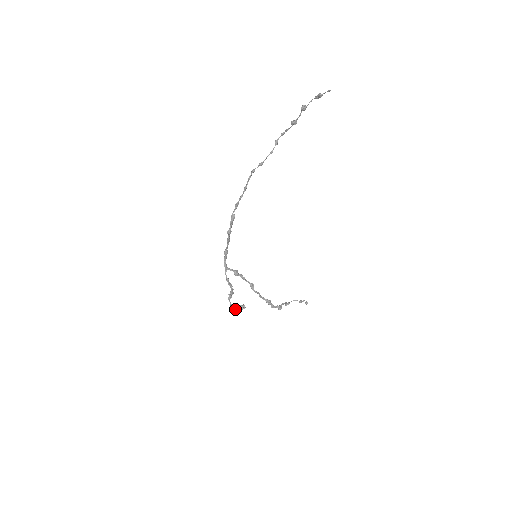
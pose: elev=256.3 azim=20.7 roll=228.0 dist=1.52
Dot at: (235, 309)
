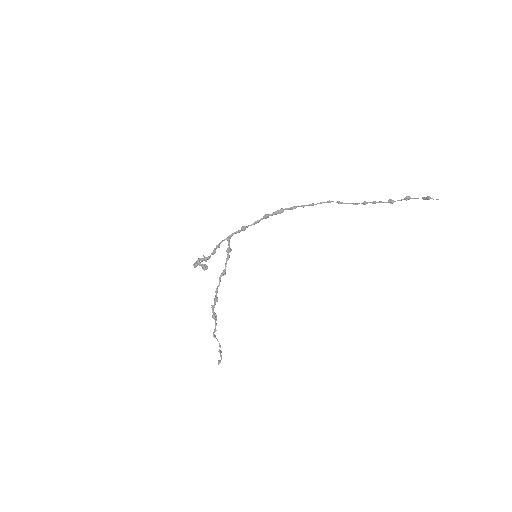
Dot at: (199, 262)
